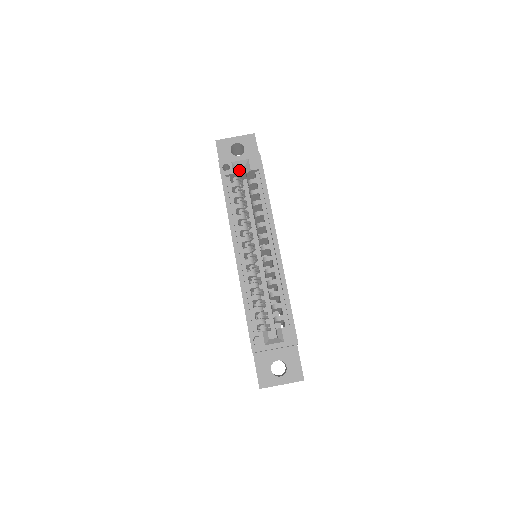
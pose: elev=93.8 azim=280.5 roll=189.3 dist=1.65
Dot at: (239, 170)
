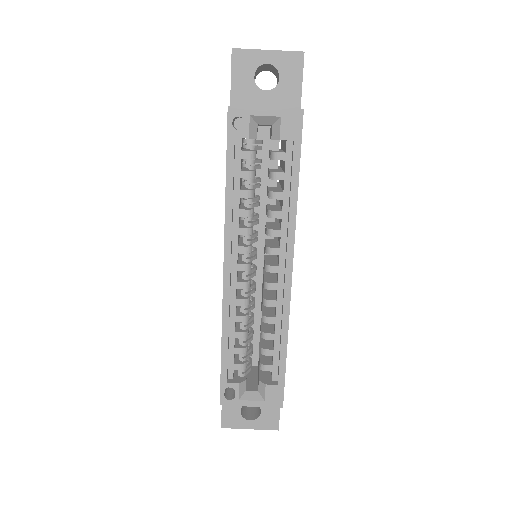
Dot at: occluded
